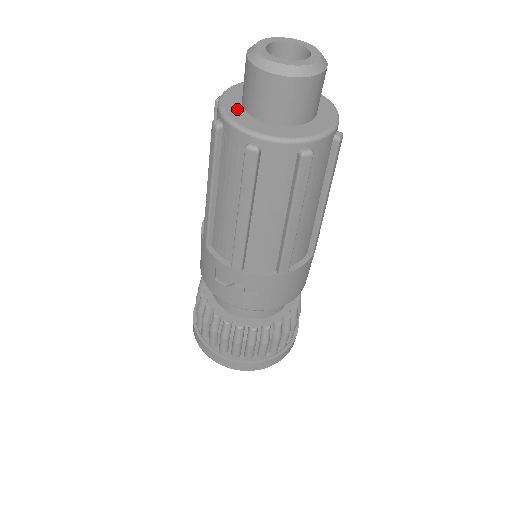
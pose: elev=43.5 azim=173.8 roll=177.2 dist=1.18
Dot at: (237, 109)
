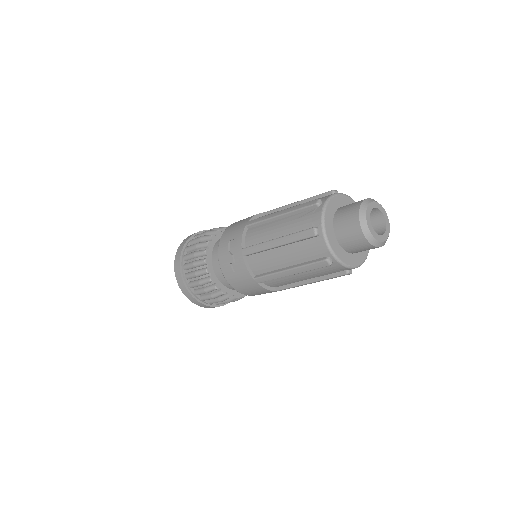
Dot at: (333, 209)
